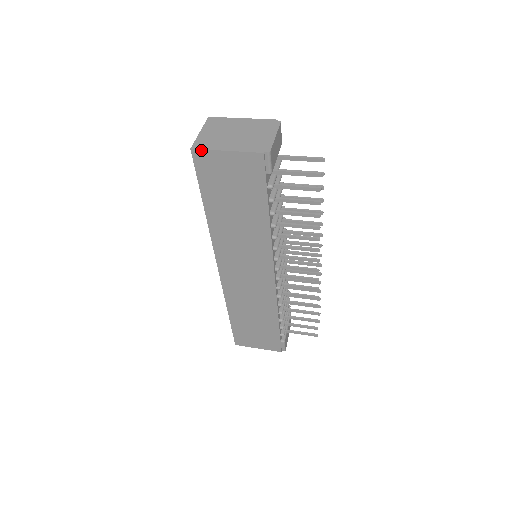
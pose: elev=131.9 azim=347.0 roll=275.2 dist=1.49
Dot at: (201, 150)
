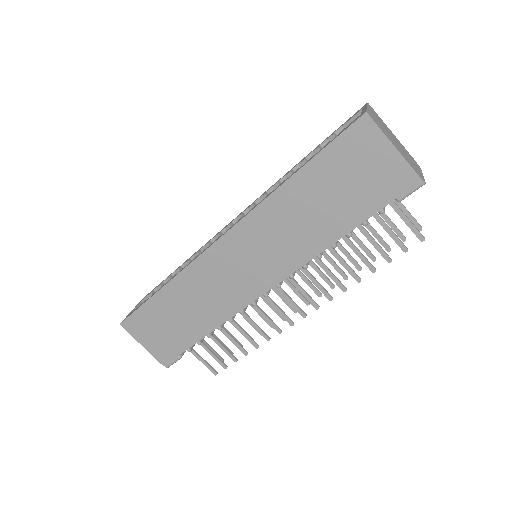
Dot at: (374, 123)
